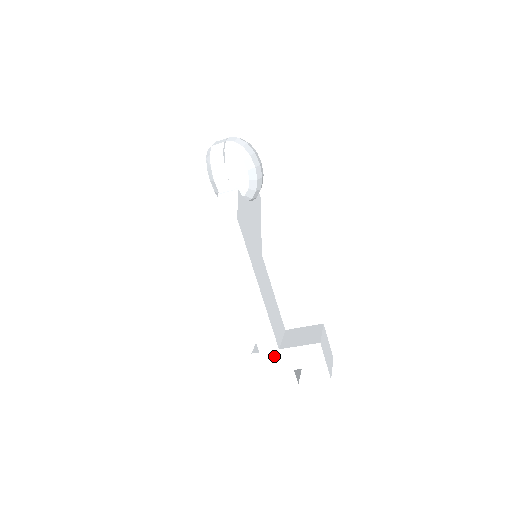
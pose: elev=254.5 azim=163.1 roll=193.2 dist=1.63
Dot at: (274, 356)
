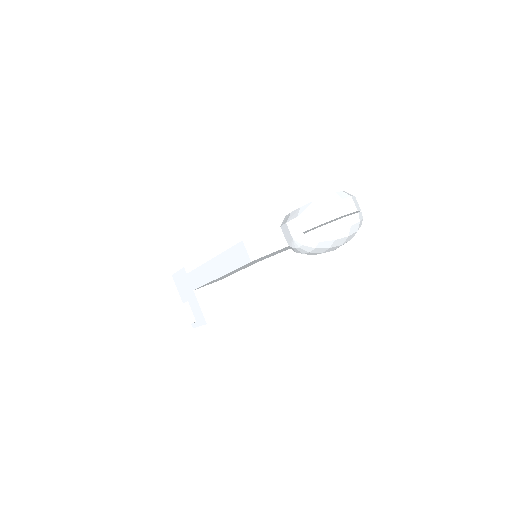
Dot at: (189, 286)
